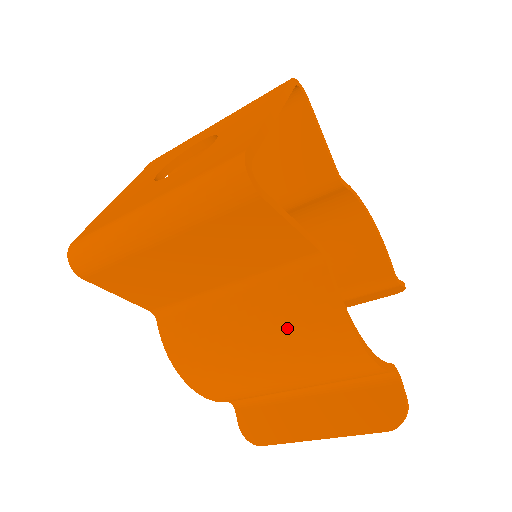
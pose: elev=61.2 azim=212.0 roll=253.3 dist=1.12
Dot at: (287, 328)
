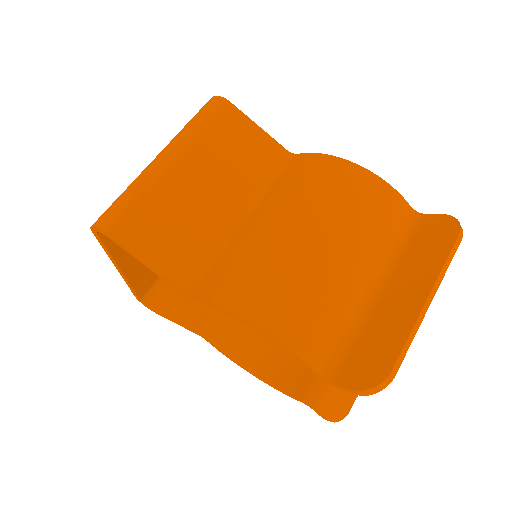
Dot at: (303, 192)
